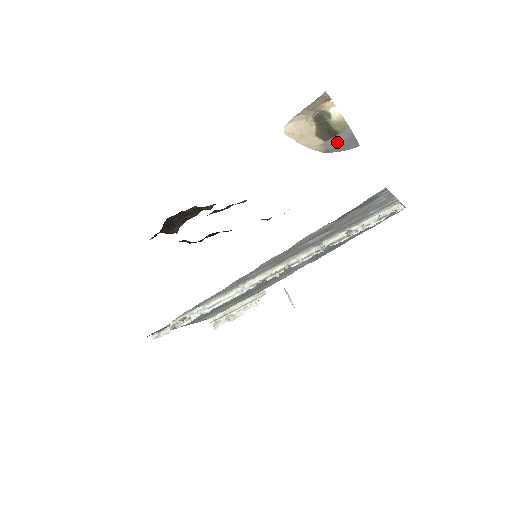
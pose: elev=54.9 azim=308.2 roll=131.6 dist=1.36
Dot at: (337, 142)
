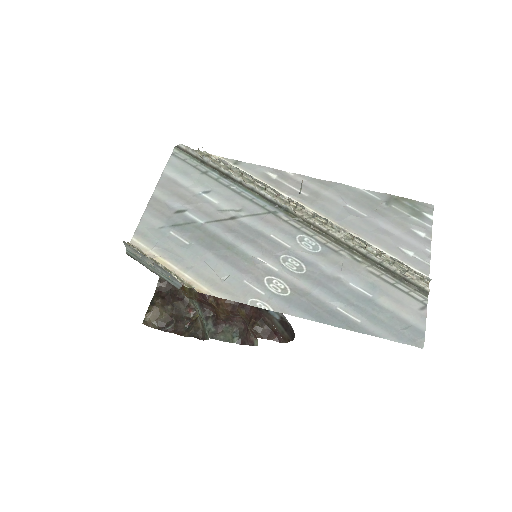
Dot at: occluded
